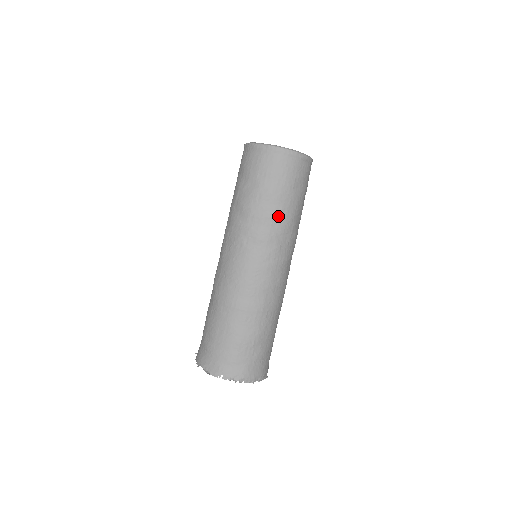
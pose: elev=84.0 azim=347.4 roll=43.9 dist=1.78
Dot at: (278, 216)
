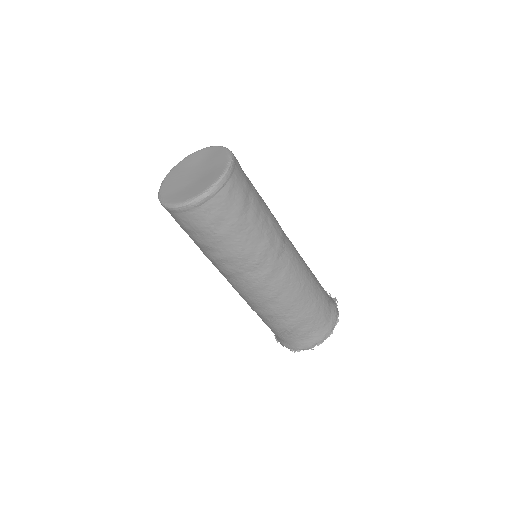
Dot at: (223, 257)
